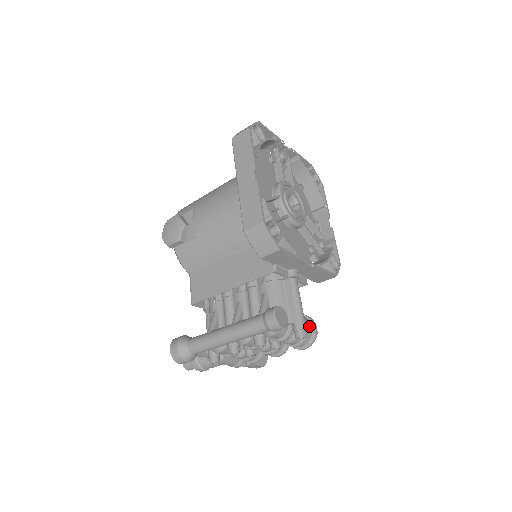
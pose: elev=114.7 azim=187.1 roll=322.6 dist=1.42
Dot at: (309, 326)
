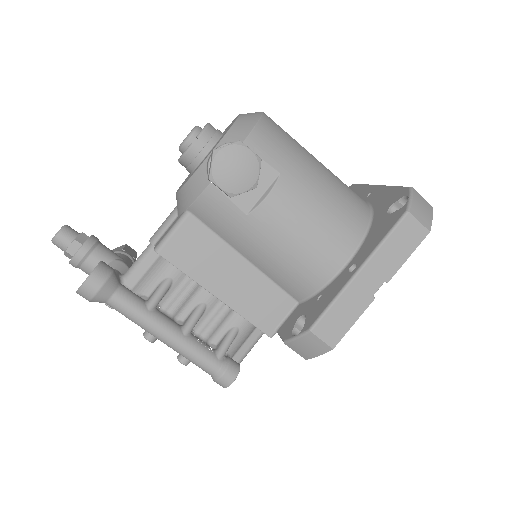
Dot at: occluded
